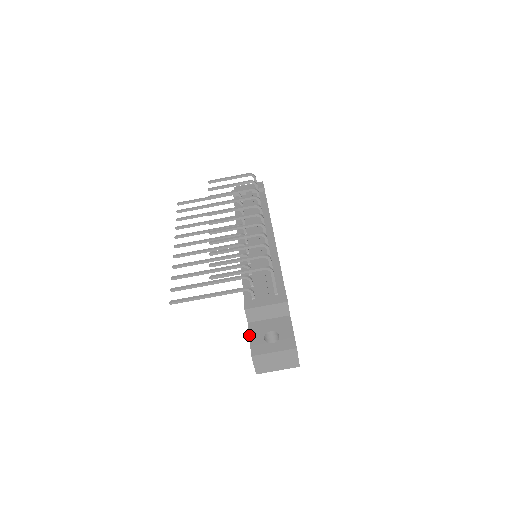
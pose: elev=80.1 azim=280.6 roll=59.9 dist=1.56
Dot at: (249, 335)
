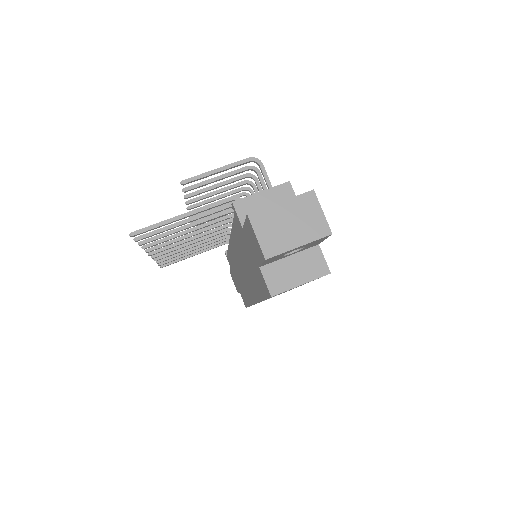
Dot at: (244, 223)
